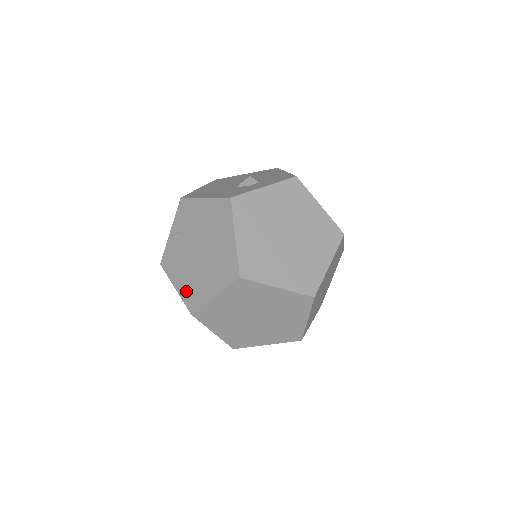
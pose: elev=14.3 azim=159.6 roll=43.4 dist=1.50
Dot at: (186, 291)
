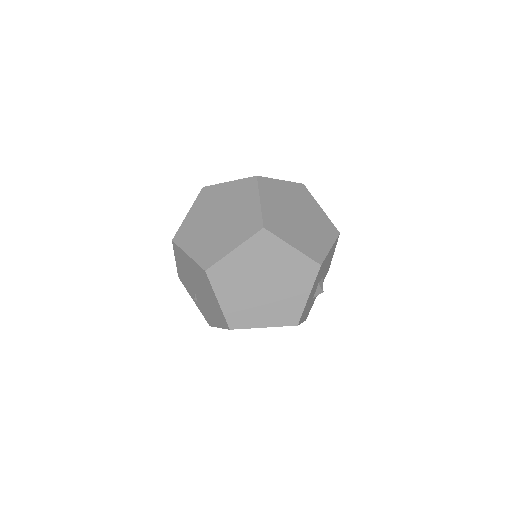
Dot at: (219, 321)
